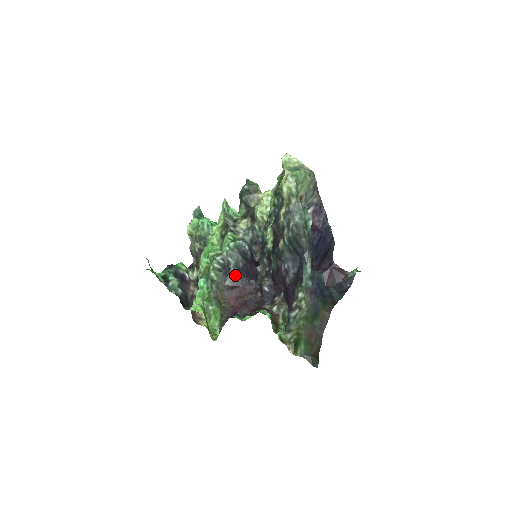
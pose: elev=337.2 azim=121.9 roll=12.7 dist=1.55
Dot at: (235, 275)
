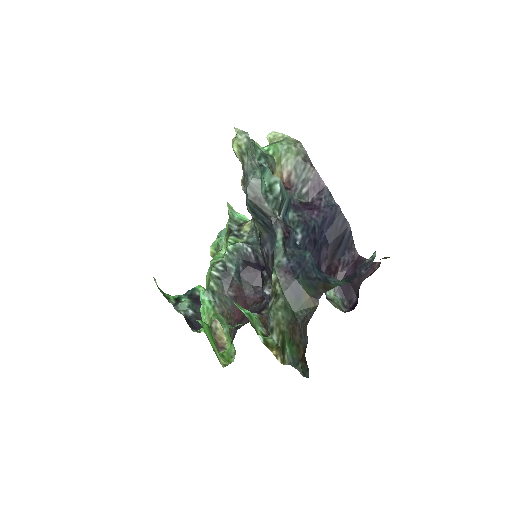
Dot at: (237, 283)
